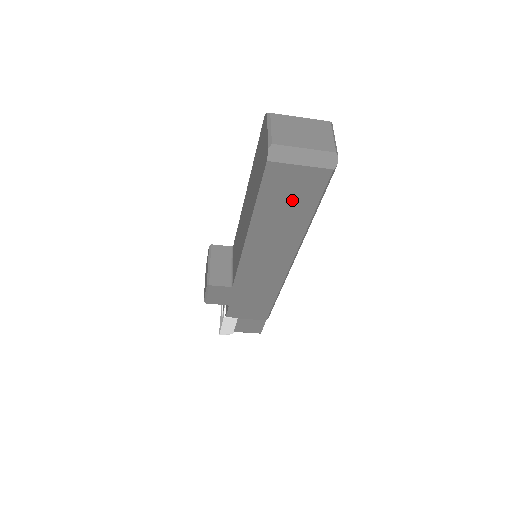
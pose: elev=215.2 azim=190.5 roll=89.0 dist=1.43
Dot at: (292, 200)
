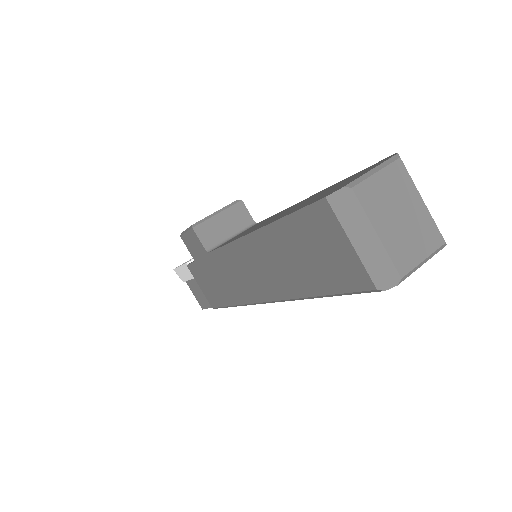
Dot at: (313, 260)
